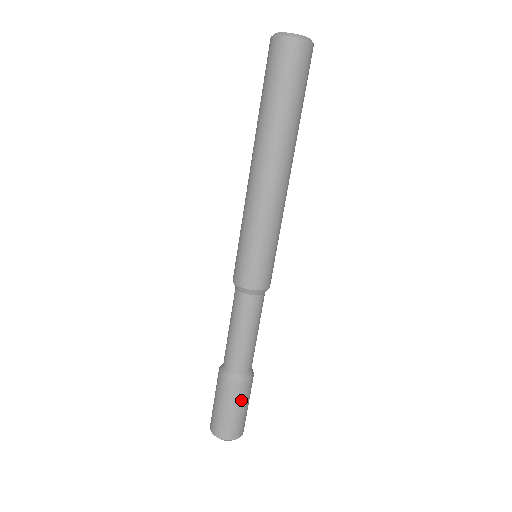
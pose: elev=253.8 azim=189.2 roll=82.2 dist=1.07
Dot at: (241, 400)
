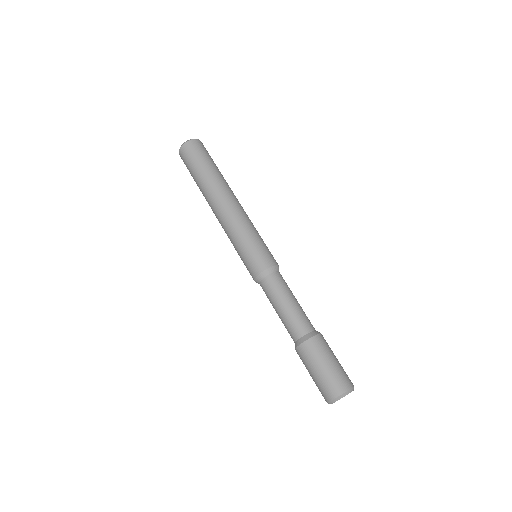
Dot at: (330, 350)
